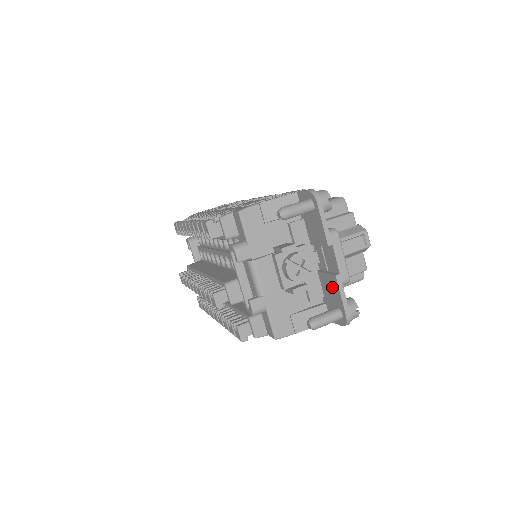
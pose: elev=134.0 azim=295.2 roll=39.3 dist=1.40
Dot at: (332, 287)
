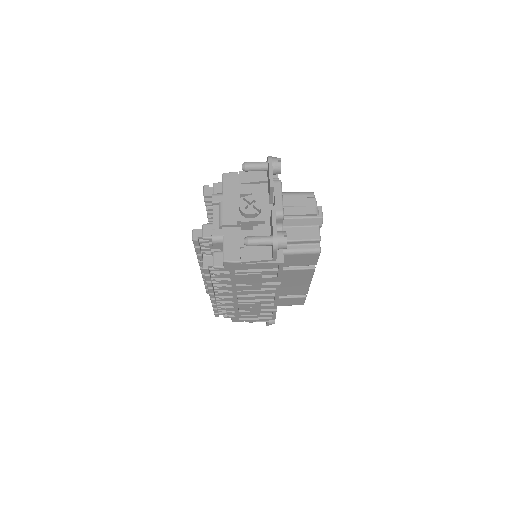
Dot at: (271, 221)
